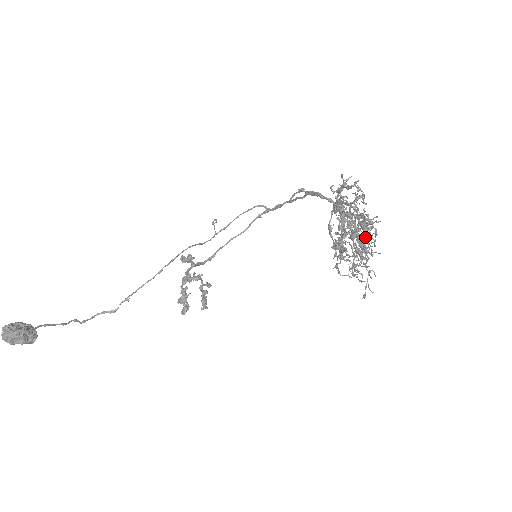
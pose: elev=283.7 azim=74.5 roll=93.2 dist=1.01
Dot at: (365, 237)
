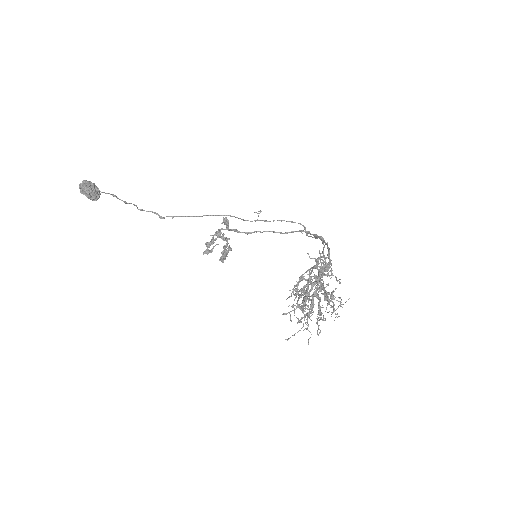
Dot at: occluded
